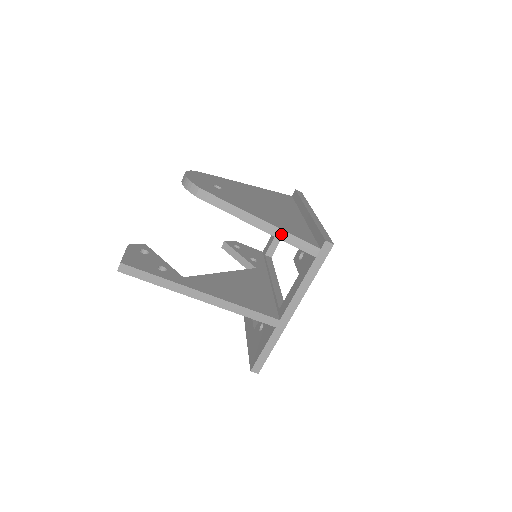
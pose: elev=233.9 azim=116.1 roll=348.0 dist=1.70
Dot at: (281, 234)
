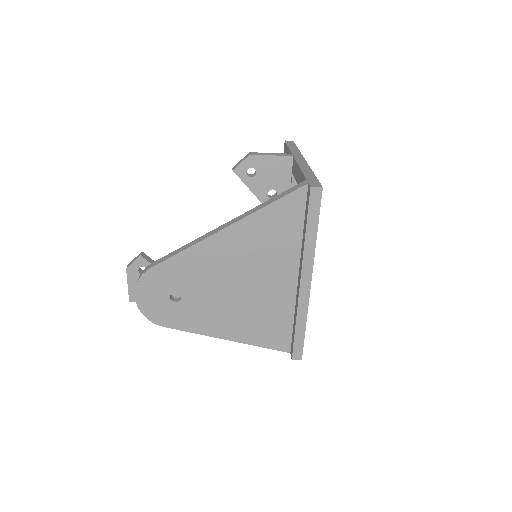
Dot at: (250, 342)
